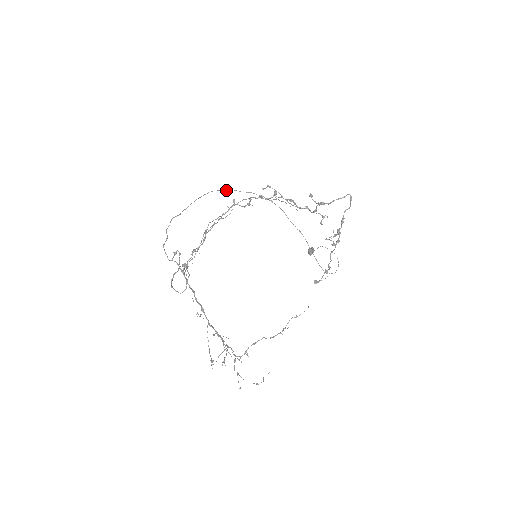
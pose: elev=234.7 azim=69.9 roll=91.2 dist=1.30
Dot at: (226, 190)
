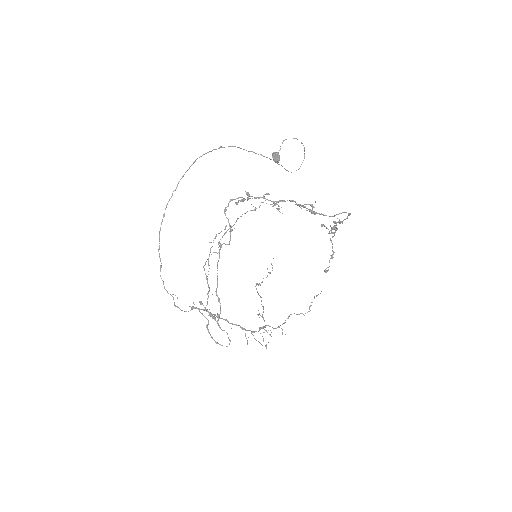
Dot at: (176, 188)
